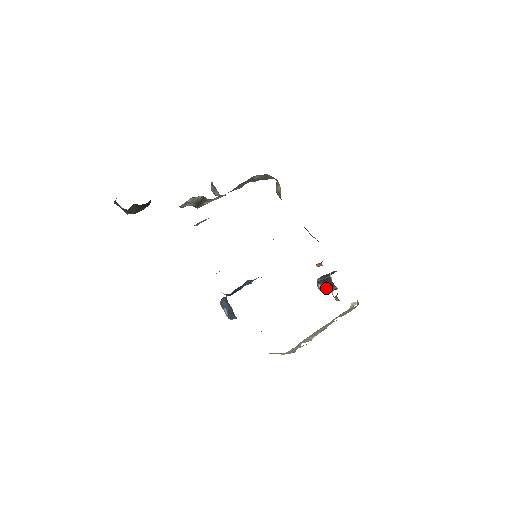
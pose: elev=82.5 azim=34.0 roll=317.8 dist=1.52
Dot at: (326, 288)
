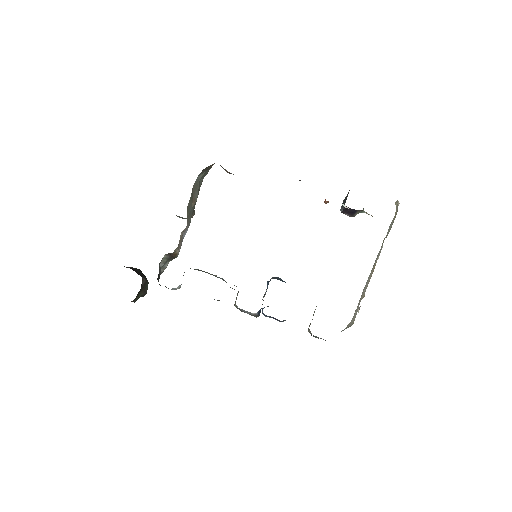
Dot at: (354, 214)
